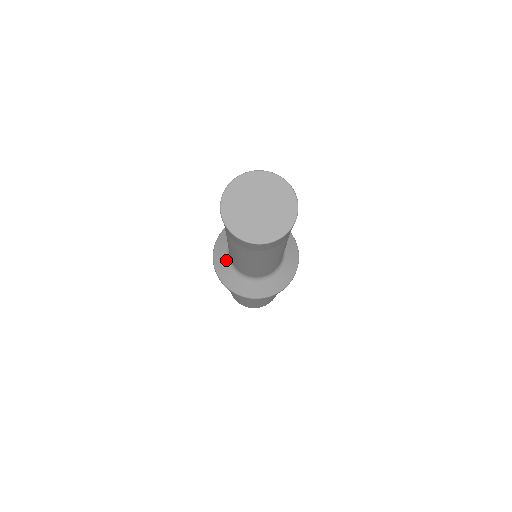
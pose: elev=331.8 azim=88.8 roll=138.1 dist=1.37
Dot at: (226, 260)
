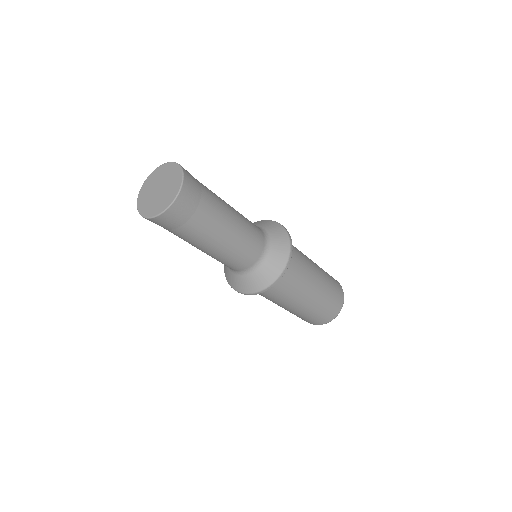
Dot at: occluded
